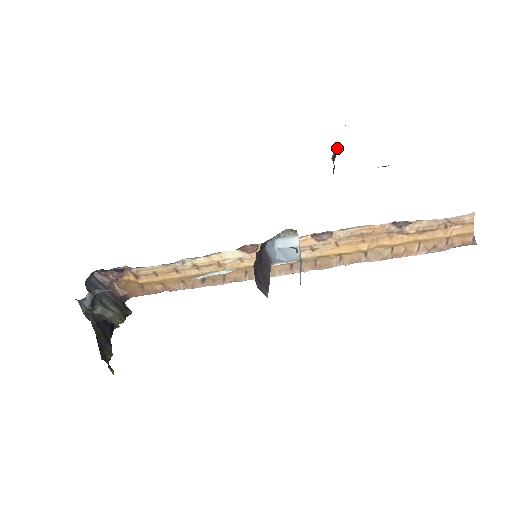
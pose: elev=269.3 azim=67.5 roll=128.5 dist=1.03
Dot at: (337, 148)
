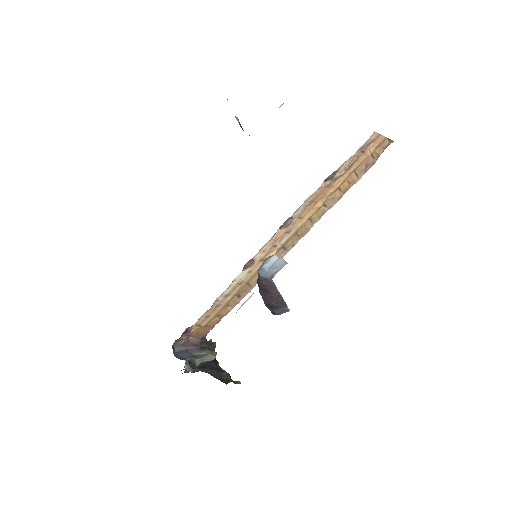
Dot at: (238, 120)
